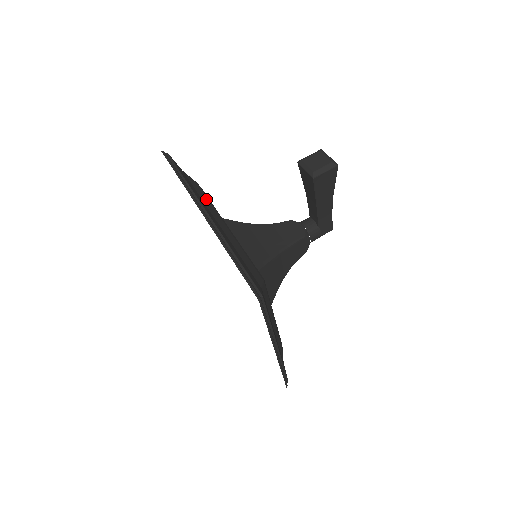
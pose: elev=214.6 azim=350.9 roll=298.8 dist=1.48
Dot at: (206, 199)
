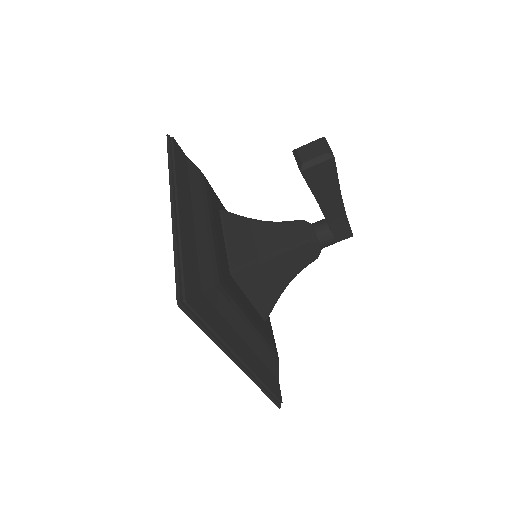
Dot at: (198, 188)
